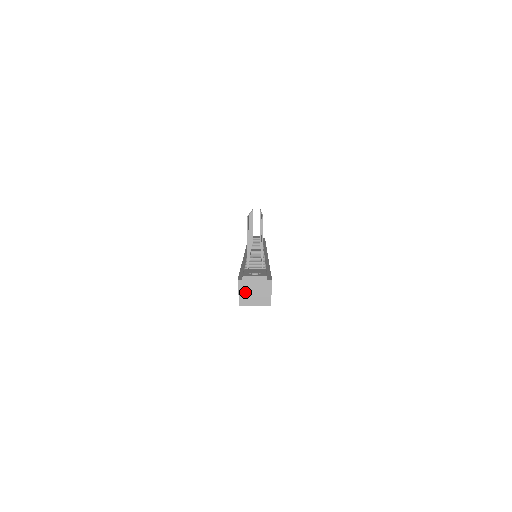
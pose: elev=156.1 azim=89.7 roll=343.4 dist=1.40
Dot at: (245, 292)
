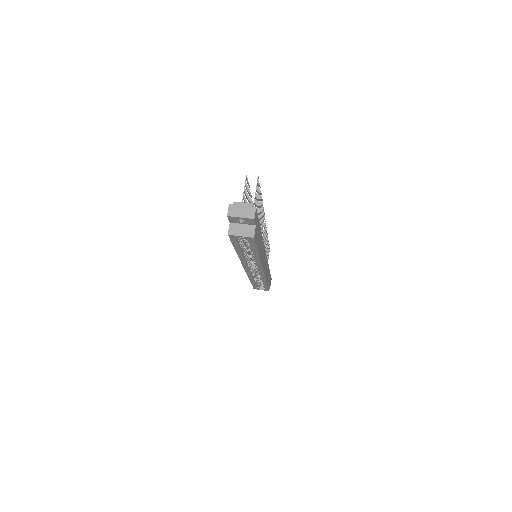
Dot at: (233, 214)
